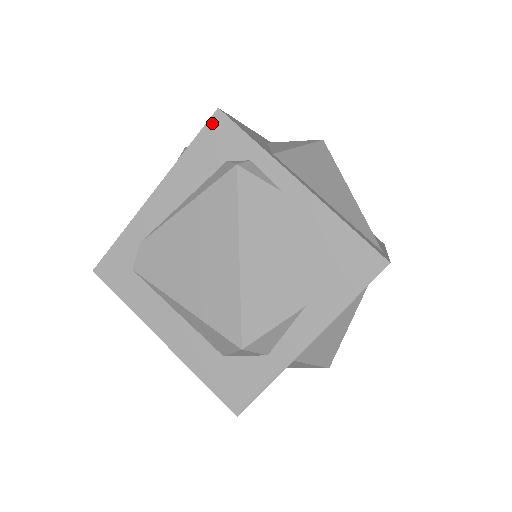
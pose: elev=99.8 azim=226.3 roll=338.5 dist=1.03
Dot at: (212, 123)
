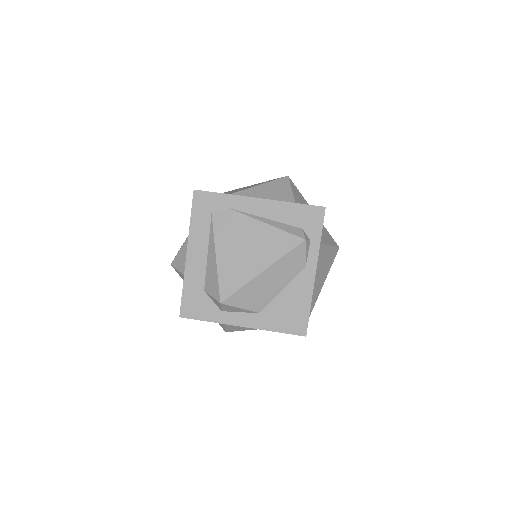
Dot at: (316, 209)
